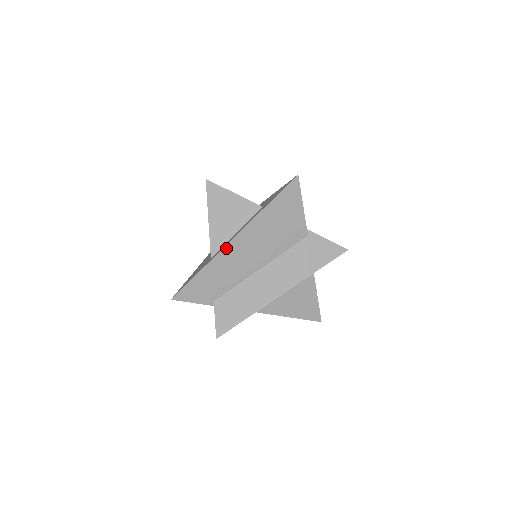
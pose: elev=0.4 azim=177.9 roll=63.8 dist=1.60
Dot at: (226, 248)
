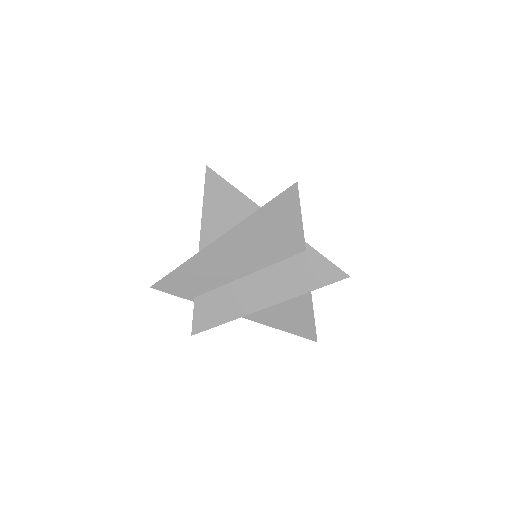
Dot at: (208, 248)
